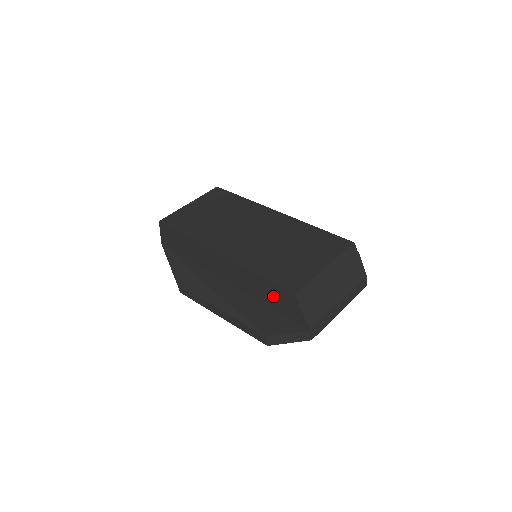
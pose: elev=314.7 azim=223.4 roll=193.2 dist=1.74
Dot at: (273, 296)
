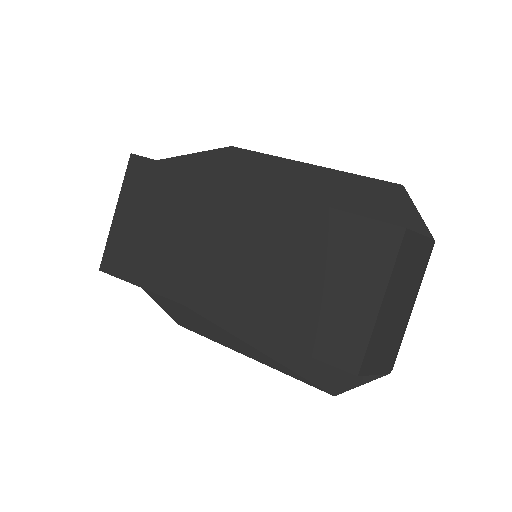
Dot at: occluded
